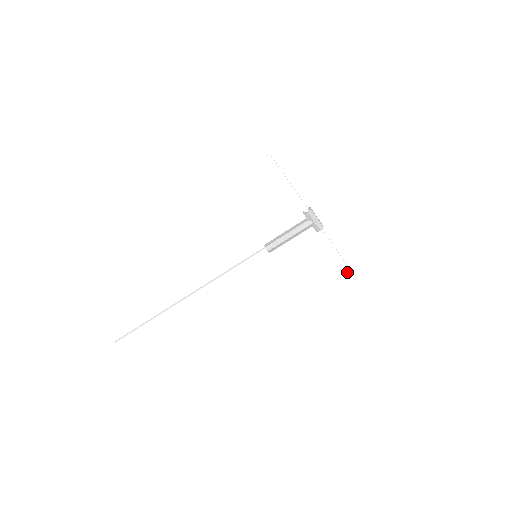
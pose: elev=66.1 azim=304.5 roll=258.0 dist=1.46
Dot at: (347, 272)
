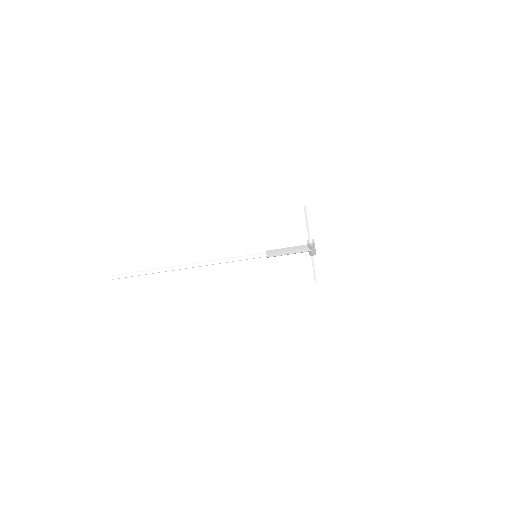
Dot at: occluded
